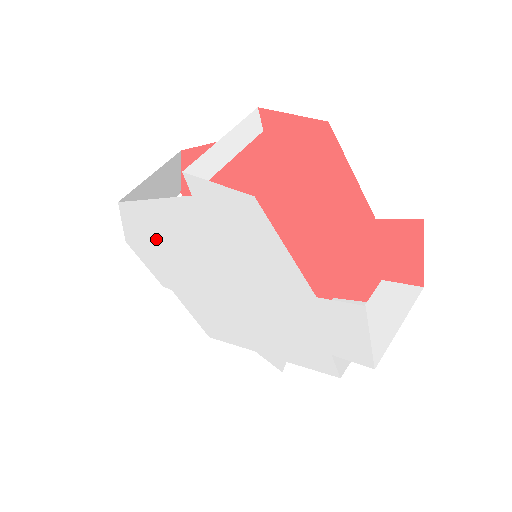
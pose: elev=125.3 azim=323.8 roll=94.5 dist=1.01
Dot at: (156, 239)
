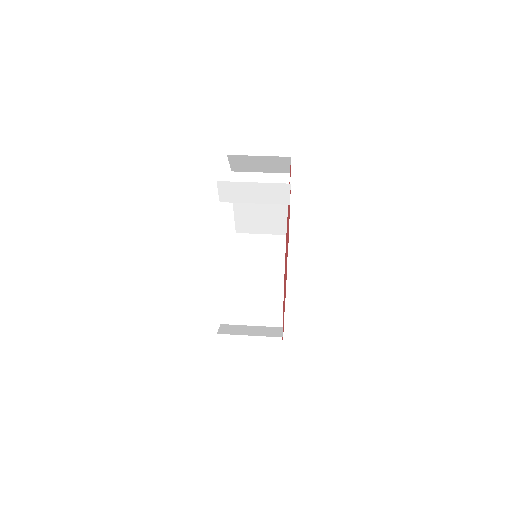
Dot at: occluded
